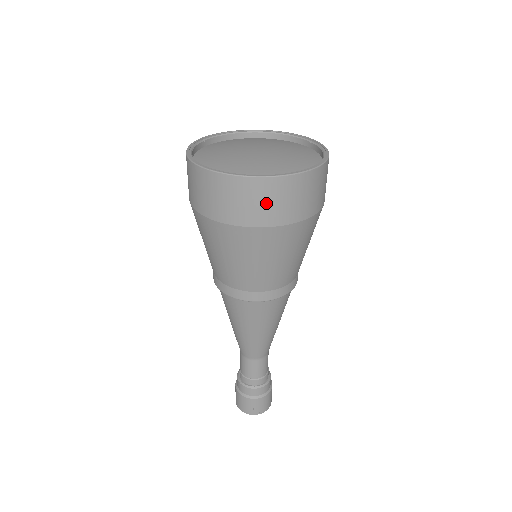
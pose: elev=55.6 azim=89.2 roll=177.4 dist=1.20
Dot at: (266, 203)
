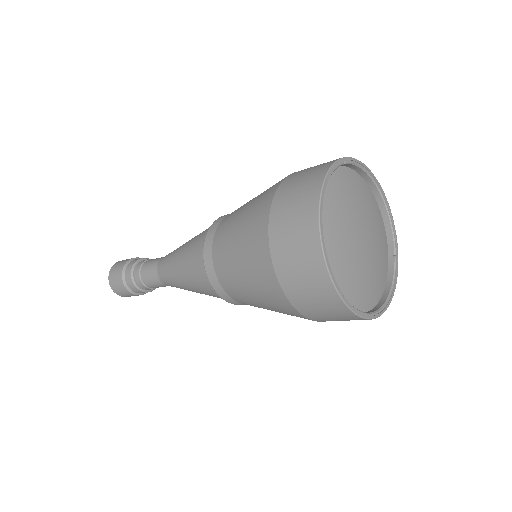
Dot at: (319, 307)
